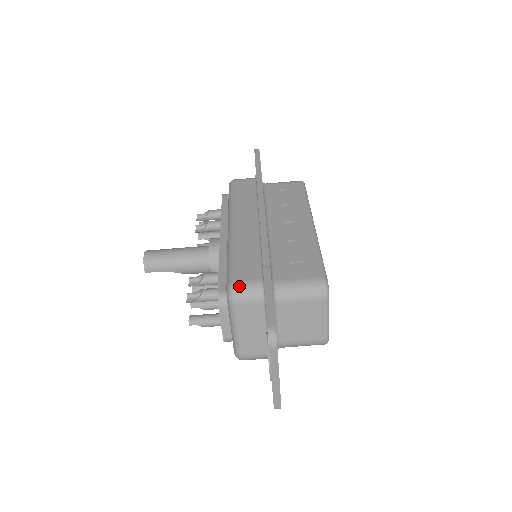
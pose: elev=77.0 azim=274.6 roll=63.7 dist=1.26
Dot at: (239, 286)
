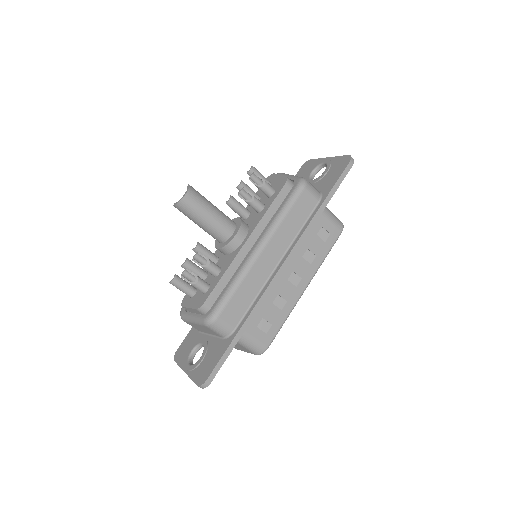
Dot at: (218, 324)
